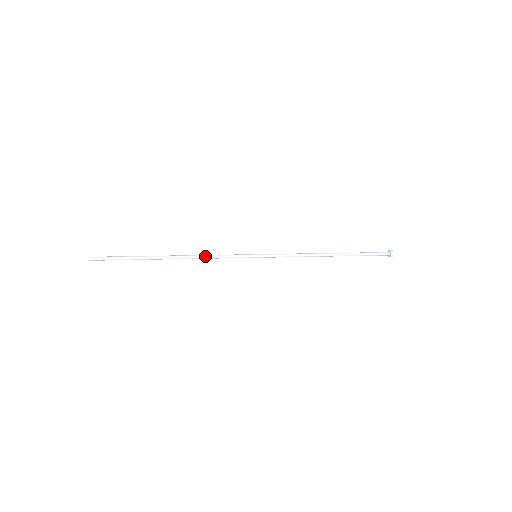
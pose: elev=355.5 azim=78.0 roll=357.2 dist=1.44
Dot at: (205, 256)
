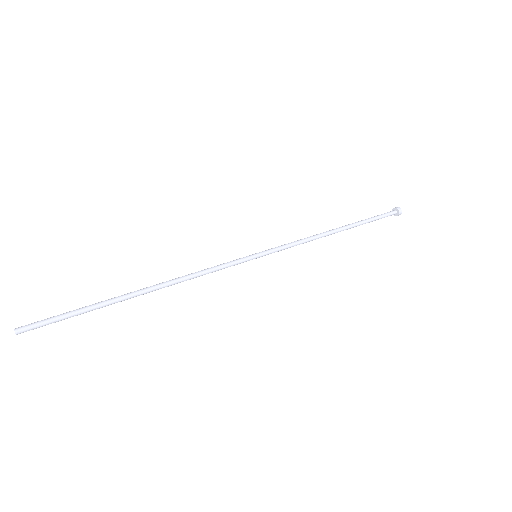
Dot at: (193, 276)
